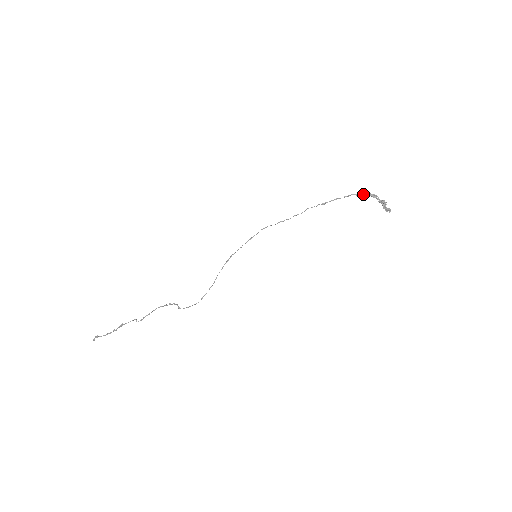
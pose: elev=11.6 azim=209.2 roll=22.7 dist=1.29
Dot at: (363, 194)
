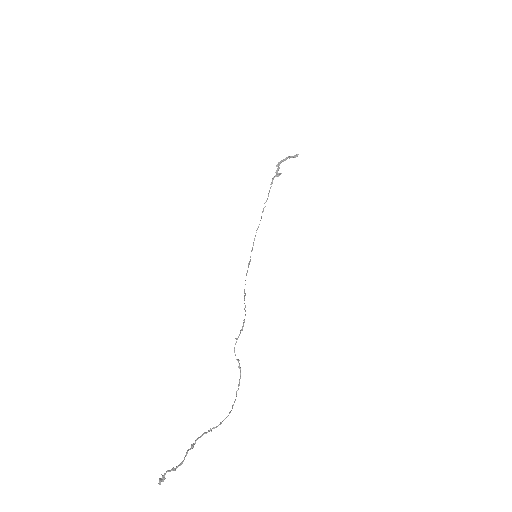
Dot at: (276, 172)
